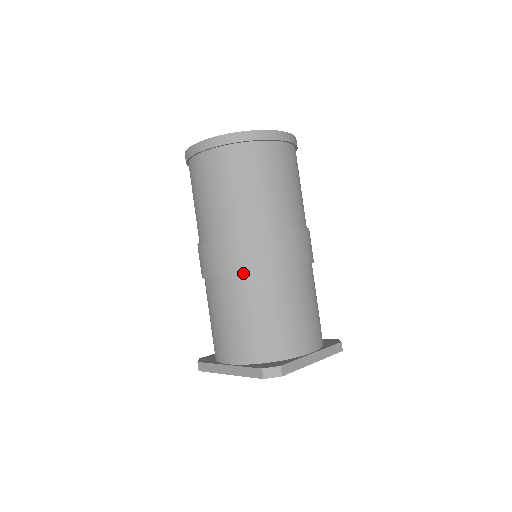
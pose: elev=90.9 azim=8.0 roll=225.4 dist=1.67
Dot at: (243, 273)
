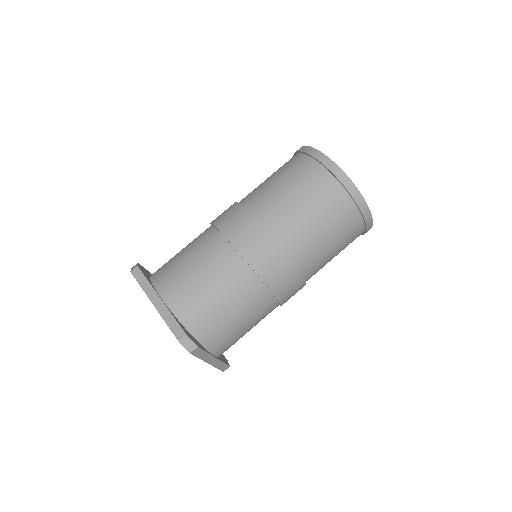
Dot at: (249, 265)
